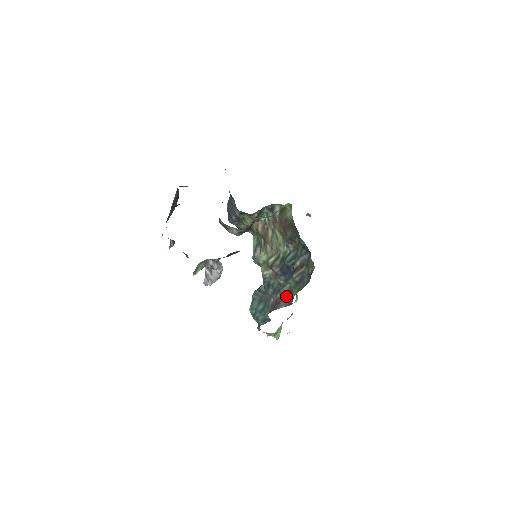
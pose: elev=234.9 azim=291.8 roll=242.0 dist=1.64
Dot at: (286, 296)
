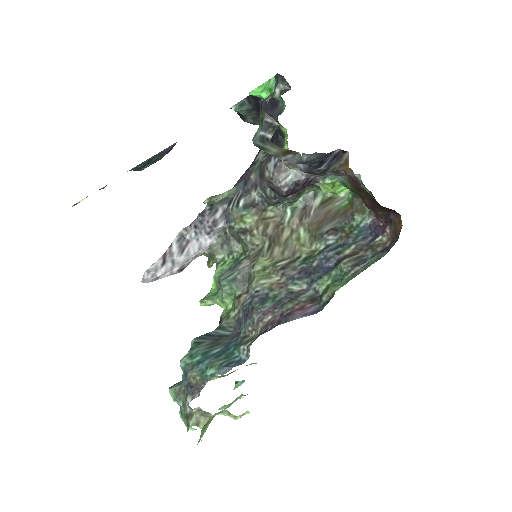
Dot at: (307, 303)
